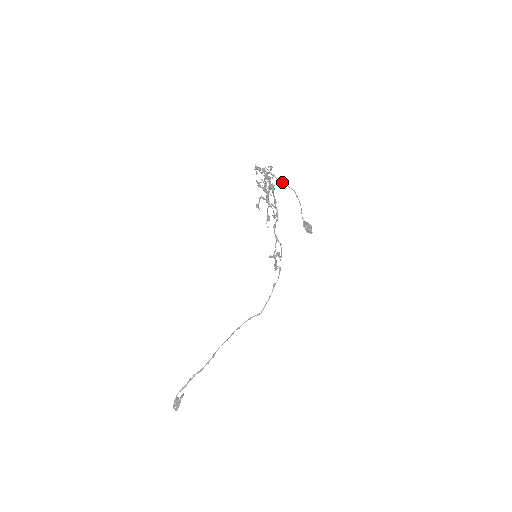
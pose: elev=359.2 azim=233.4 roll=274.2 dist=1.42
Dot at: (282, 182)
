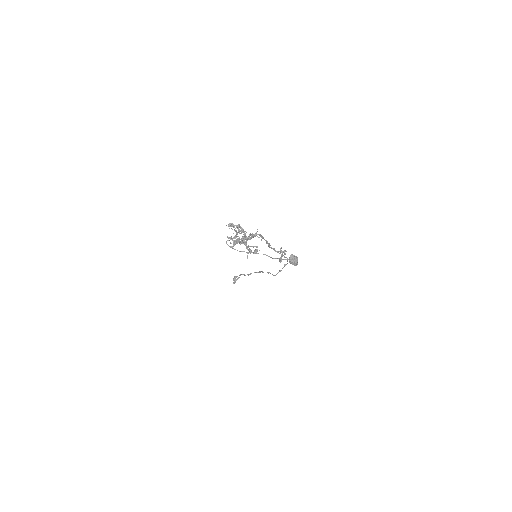
Dot at: (242, 251)
